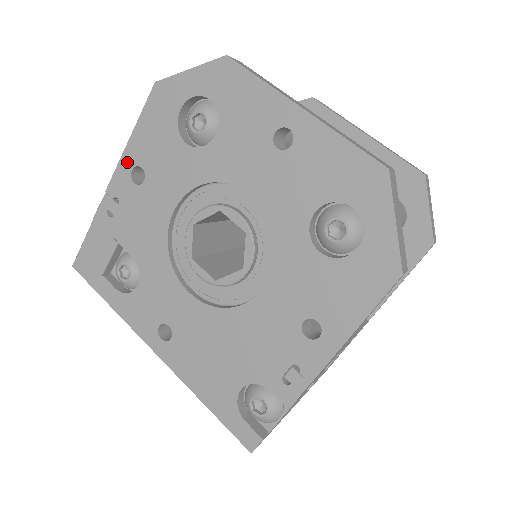
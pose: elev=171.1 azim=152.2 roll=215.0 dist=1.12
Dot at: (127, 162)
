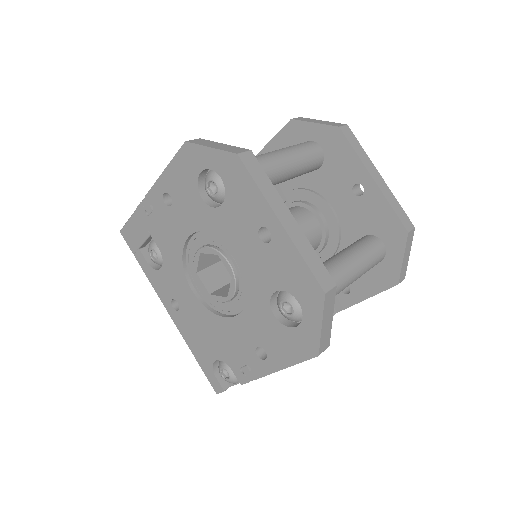
Dot at: (161, 186)
